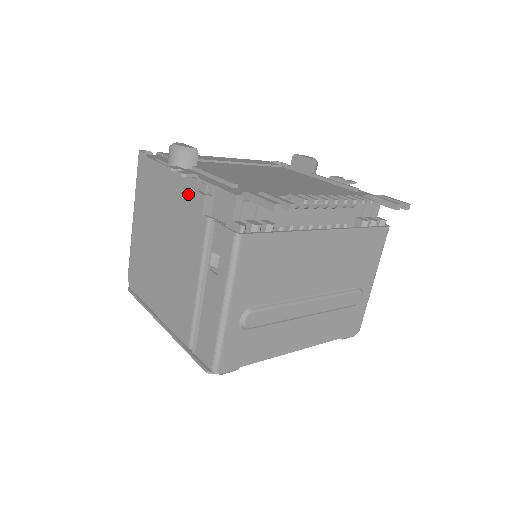
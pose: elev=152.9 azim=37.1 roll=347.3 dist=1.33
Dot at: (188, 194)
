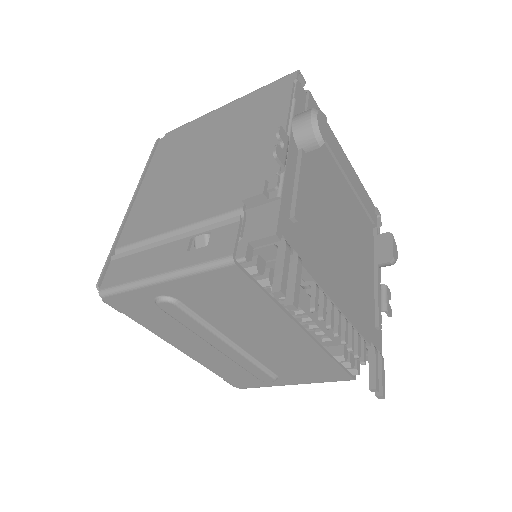
Dot at: (263, 167)
